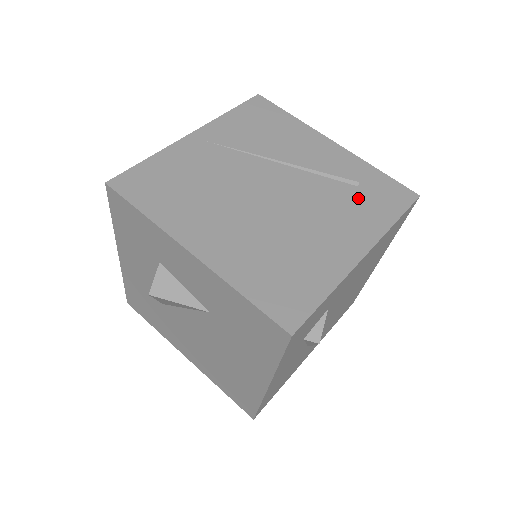
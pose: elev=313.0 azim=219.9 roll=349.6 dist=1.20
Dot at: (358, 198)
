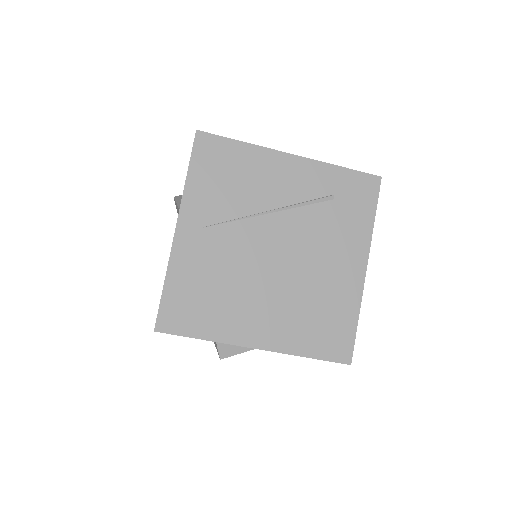
Dot at: (339, 213)
